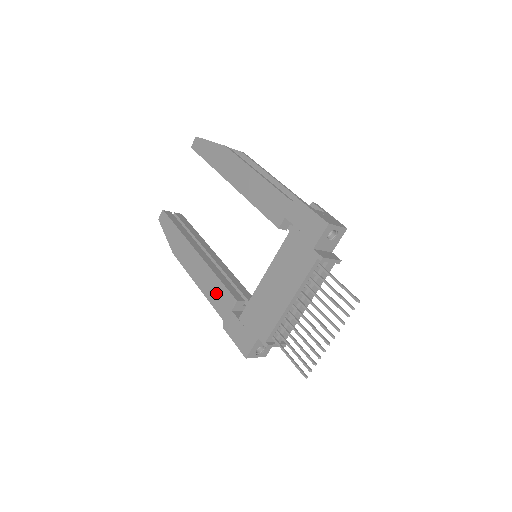
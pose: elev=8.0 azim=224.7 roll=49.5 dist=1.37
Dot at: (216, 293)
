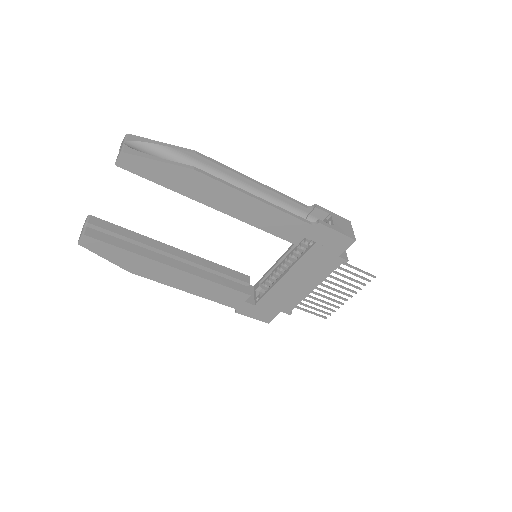
Dot at: (220, 294)
